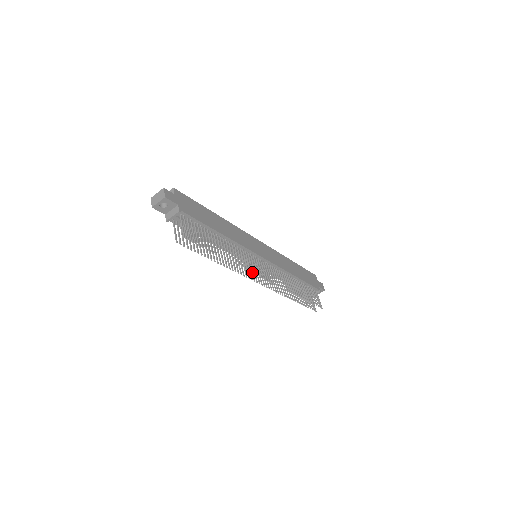
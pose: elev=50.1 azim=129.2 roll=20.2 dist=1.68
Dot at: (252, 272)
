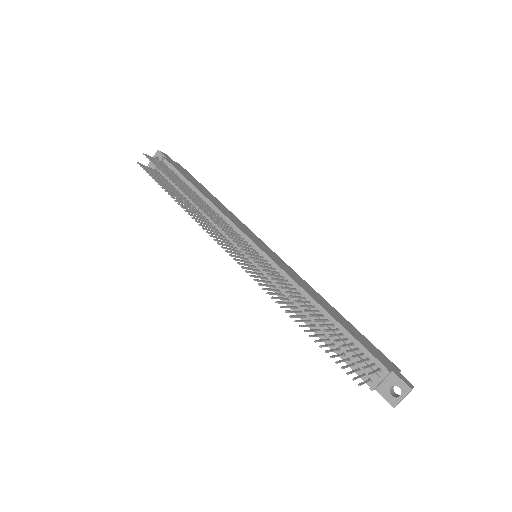
Dot at: (229, 248)
